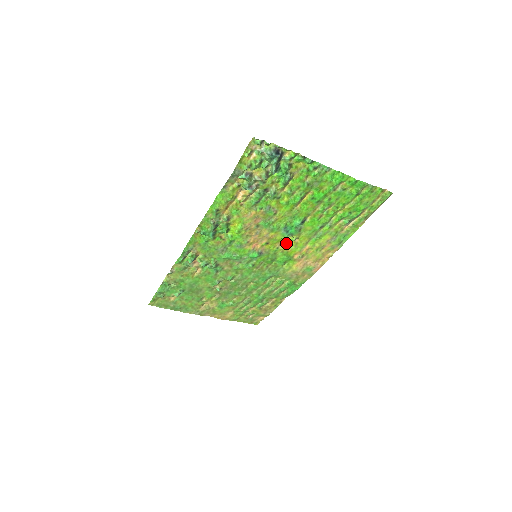
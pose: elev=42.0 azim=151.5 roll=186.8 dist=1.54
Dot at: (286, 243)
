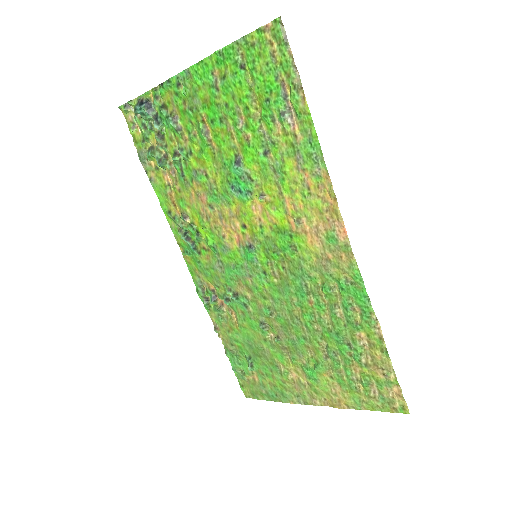
Dot at: (262, 212)
